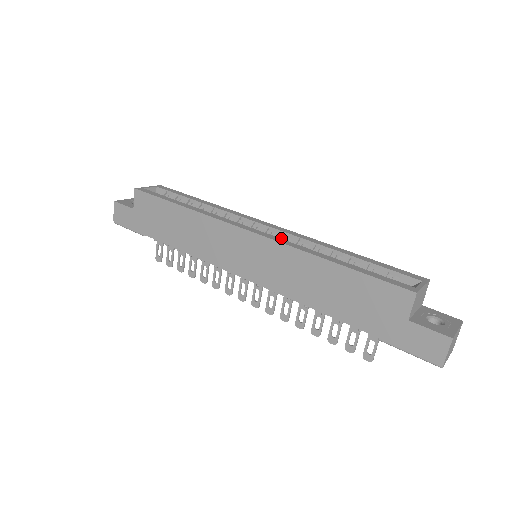
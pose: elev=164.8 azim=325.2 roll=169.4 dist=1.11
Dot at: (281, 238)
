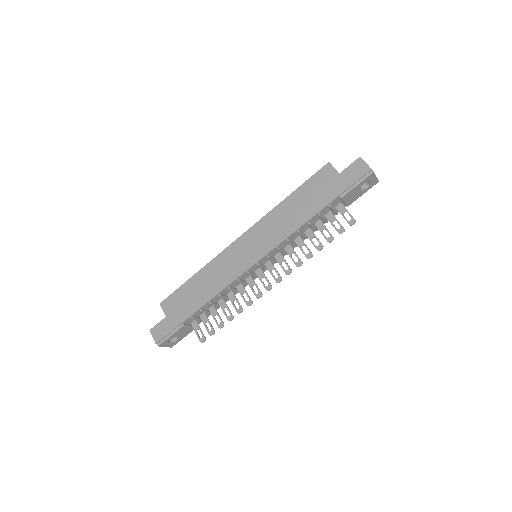
Dot at: occluded
